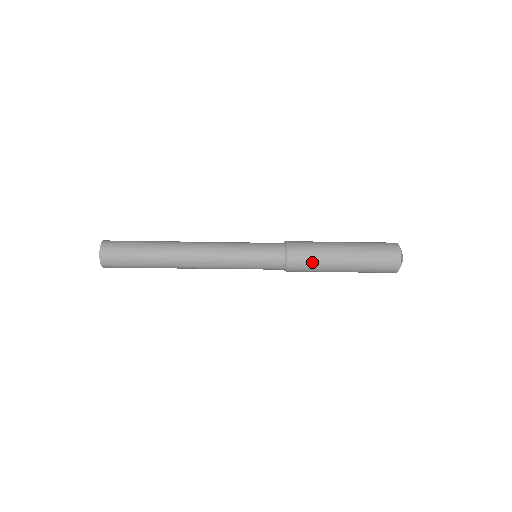
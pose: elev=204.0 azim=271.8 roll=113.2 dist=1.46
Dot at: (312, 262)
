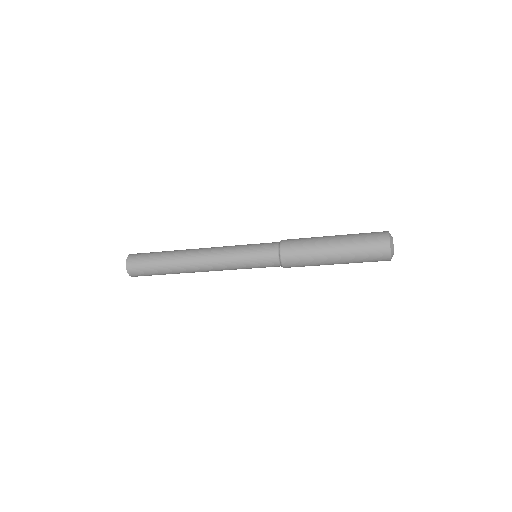
Dot at: occluded
